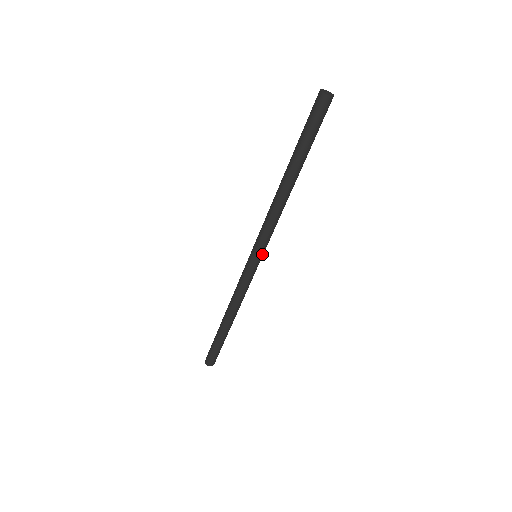
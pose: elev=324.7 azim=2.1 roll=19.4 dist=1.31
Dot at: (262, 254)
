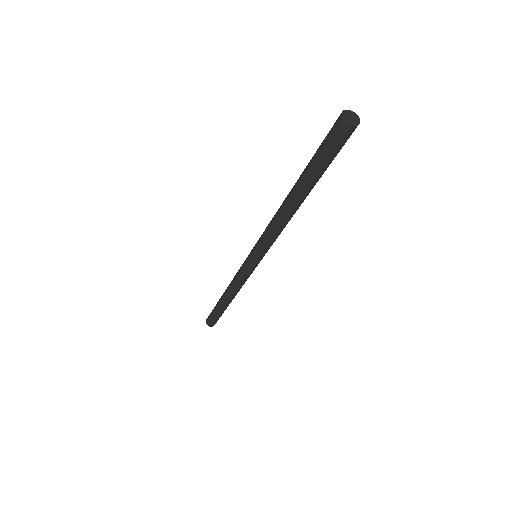
Dot at: occluded
